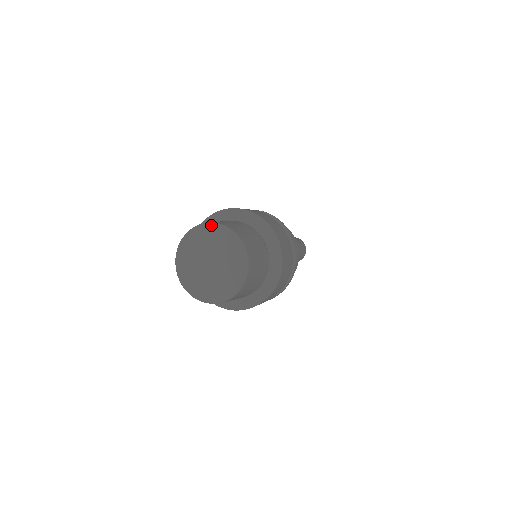
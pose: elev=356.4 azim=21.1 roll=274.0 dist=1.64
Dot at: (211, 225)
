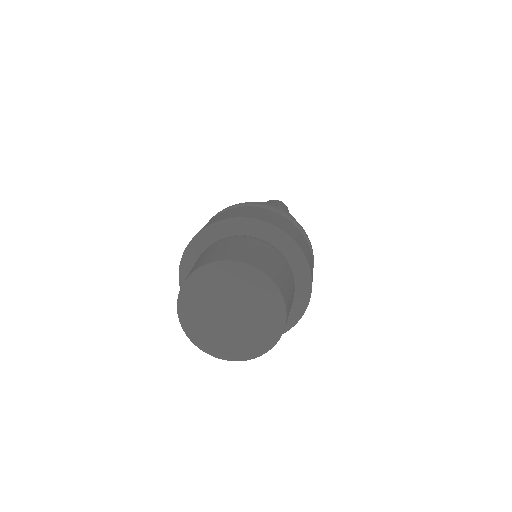
Dot at: (275, 290)
